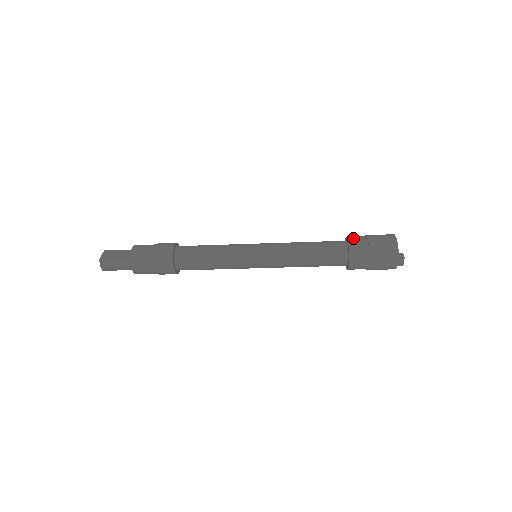
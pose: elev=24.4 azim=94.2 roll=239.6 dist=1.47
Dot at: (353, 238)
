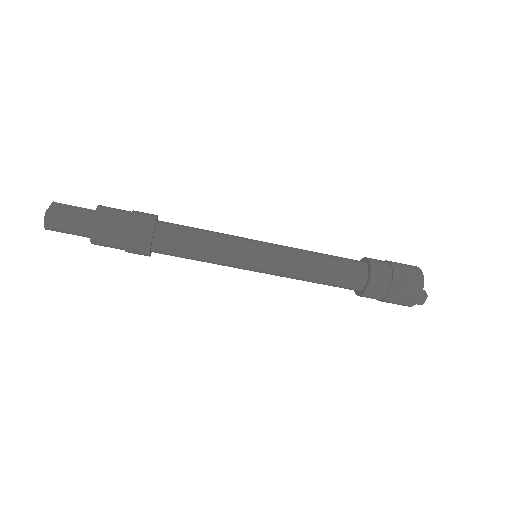
Dot at: (375, 261)
